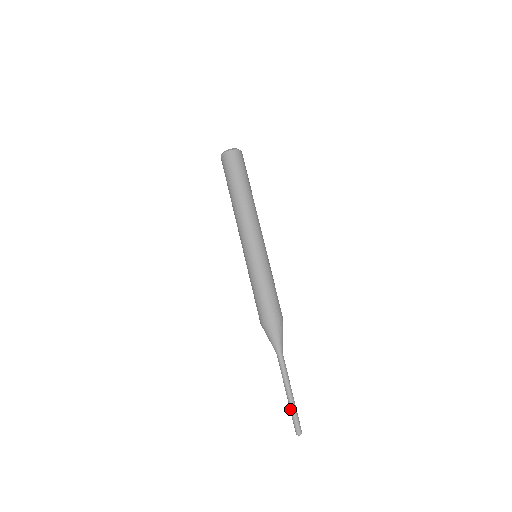
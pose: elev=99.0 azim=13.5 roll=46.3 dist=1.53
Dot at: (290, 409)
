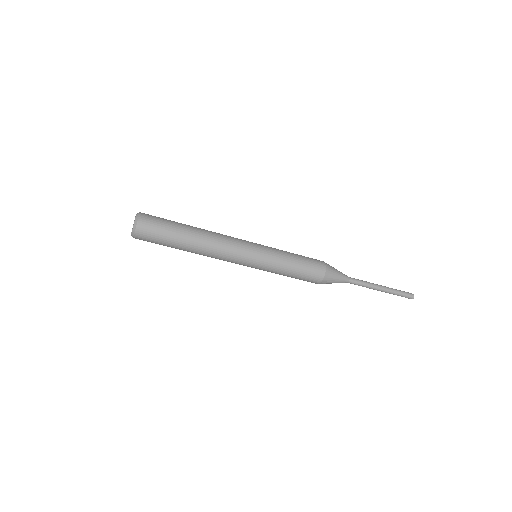
Dot at: (393, 294)
